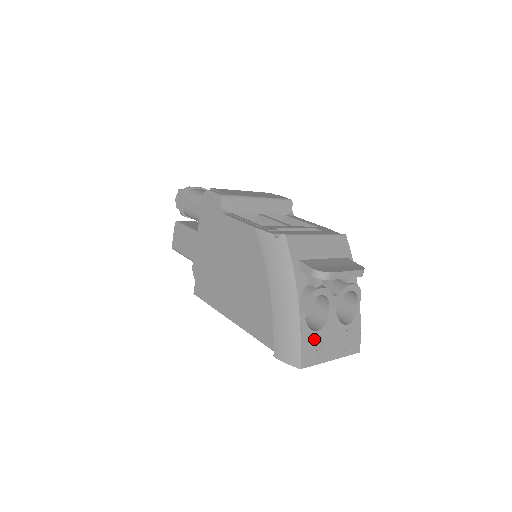
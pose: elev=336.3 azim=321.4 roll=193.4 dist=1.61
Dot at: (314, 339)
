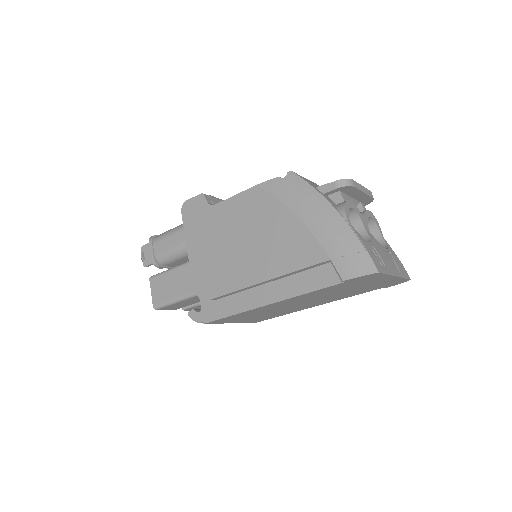
Dot at: (371, 249)
